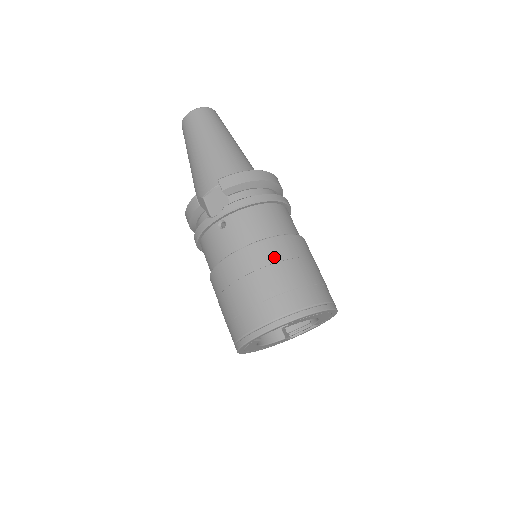
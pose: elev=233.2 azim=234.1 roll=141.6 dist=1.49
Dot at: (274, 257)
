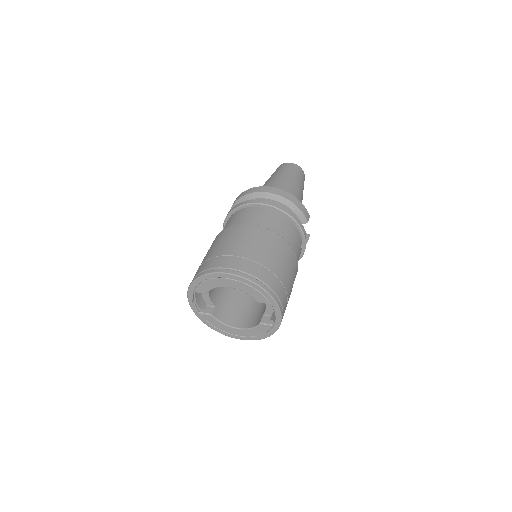
Dot at: (212, 245)
